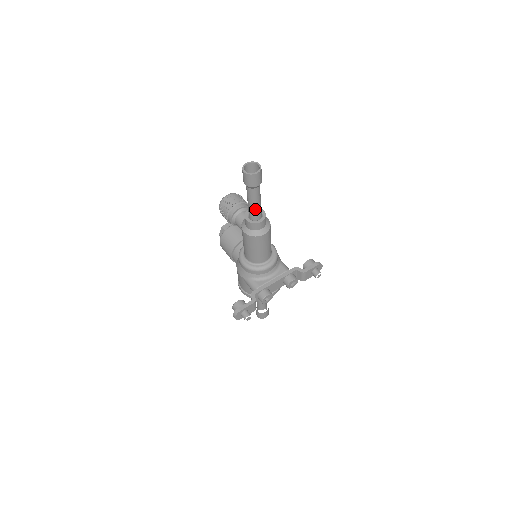
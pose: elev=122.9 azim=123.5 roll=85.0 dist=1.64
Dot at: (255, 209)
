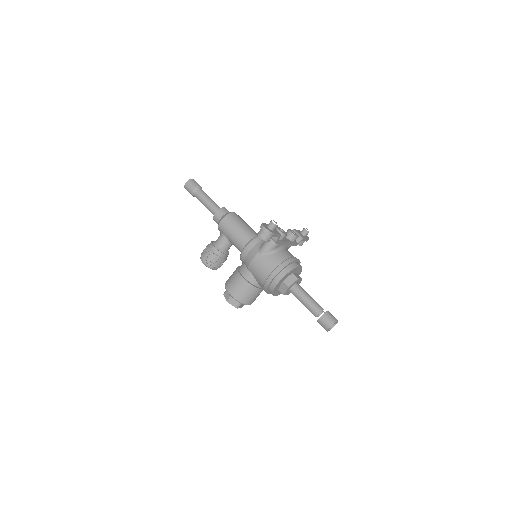
Dot at: (213, 203)
